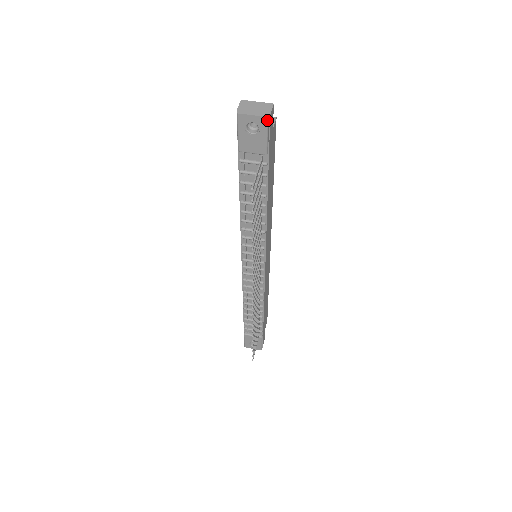
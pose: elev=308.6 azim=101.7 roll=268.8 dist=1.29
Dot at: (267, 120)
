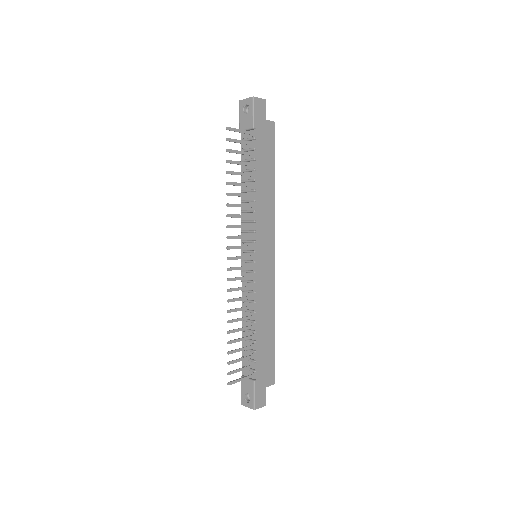
Dot at: (253, 99)
